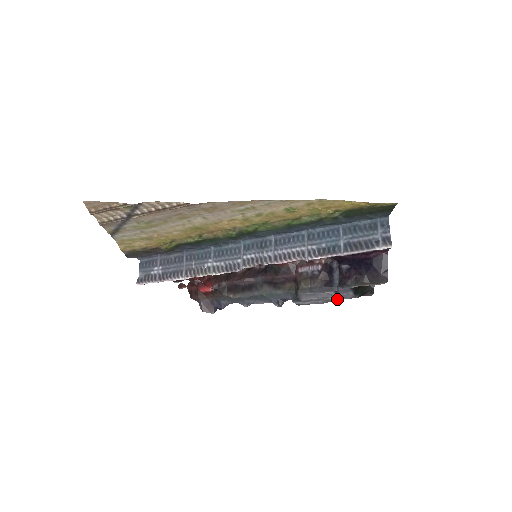
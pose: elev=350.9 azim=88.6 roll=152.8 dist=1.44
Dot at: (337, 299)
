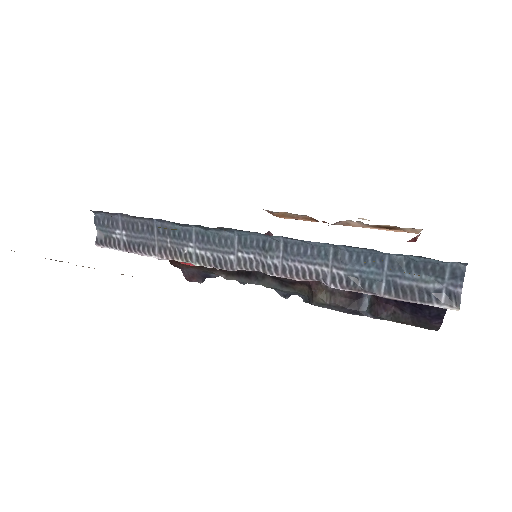
Dot at: occluded
